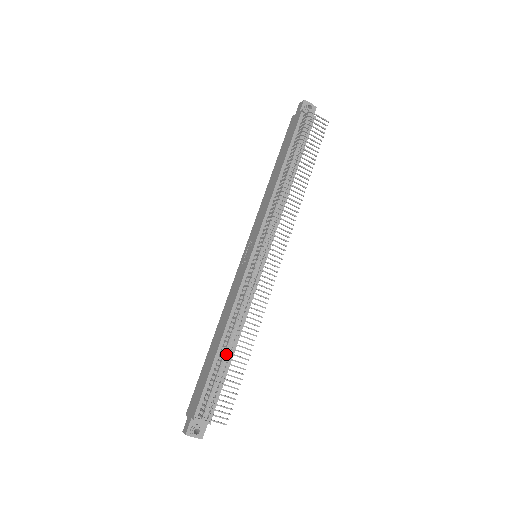
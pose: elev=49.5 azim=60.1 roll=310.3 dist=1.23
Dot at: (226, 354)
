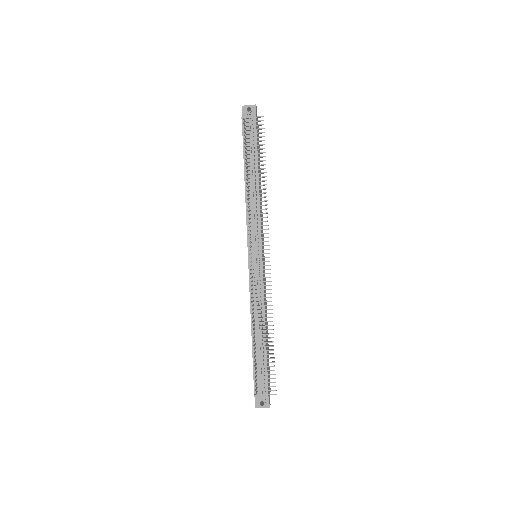
Dot at: occluded
